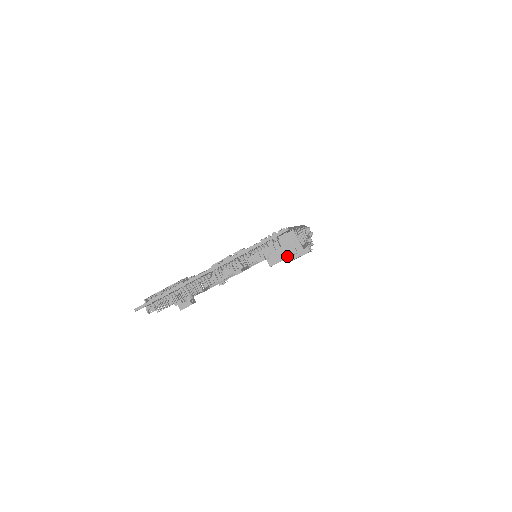
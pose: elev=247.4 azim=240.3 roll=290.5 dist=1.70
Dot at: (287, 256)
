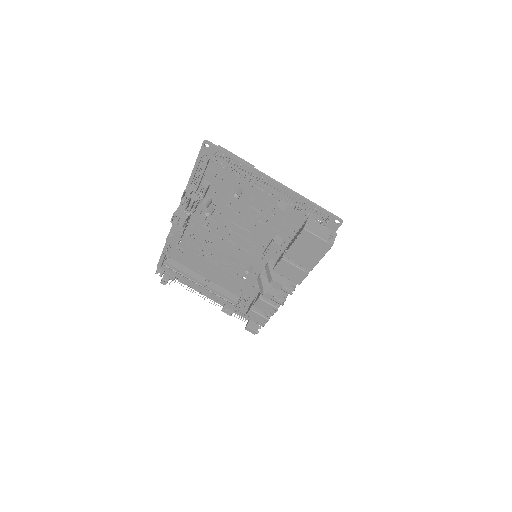
Dot at: (320, 236)
